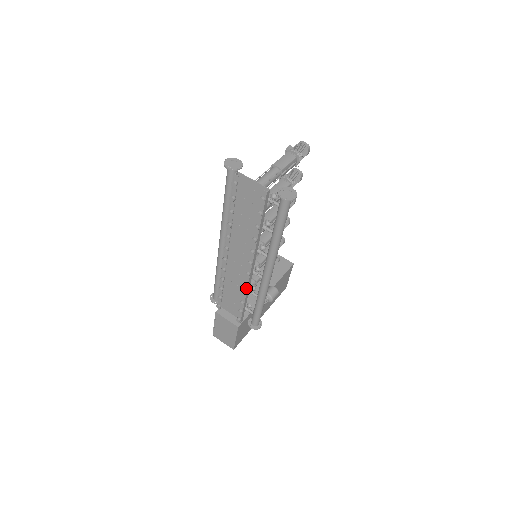
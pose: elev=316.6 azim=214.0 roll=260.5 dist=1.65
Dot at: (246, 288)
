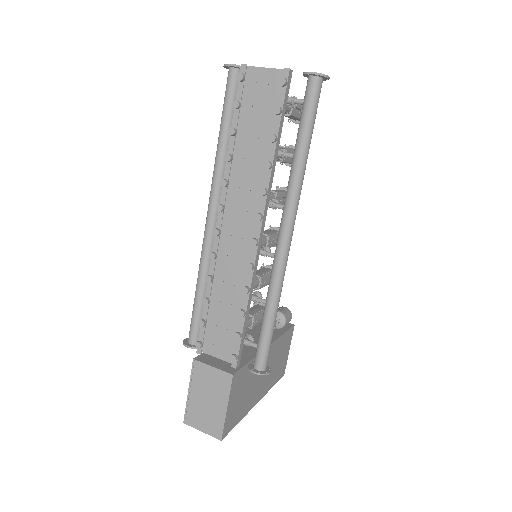
Dot at: (250, 277)
